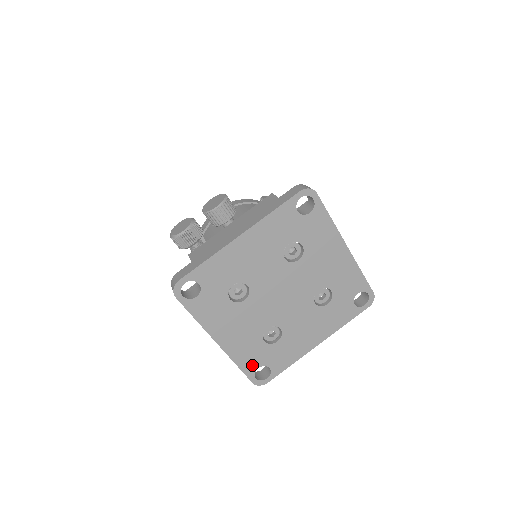
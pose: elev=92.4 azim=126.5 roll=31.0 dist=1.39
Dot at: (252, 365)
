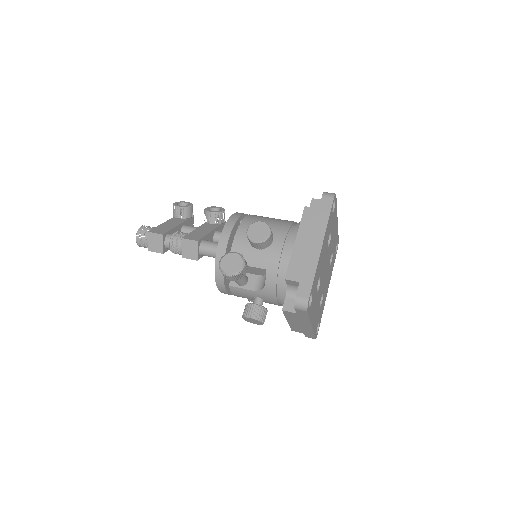
Dot at: (316, 327)
